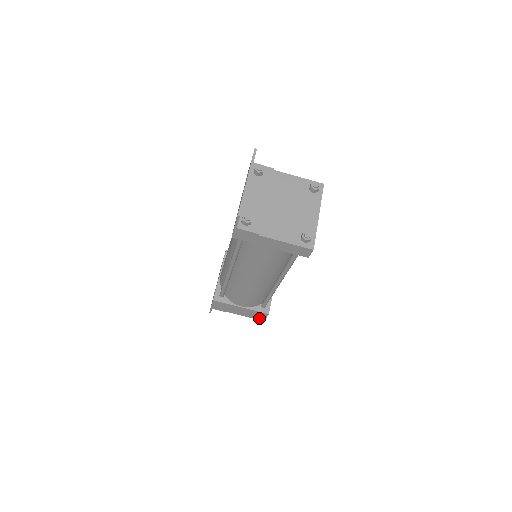
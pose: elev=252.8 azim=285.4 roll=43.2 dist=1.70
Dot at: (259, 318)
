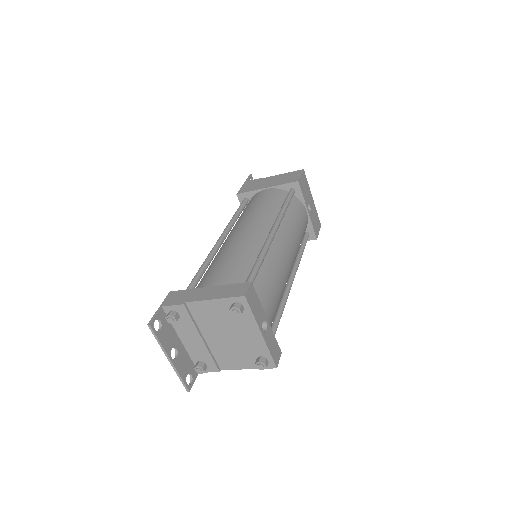
Dot at: occluded
